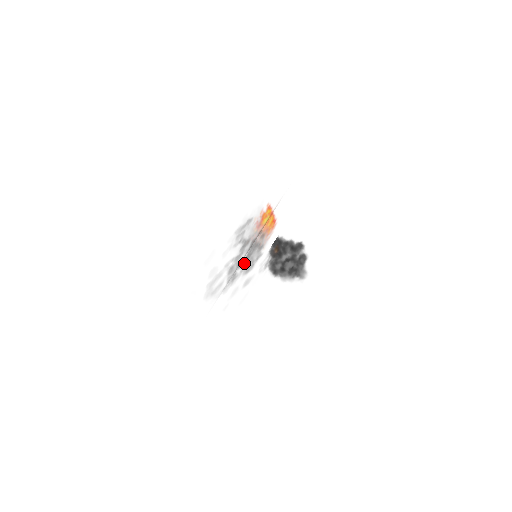
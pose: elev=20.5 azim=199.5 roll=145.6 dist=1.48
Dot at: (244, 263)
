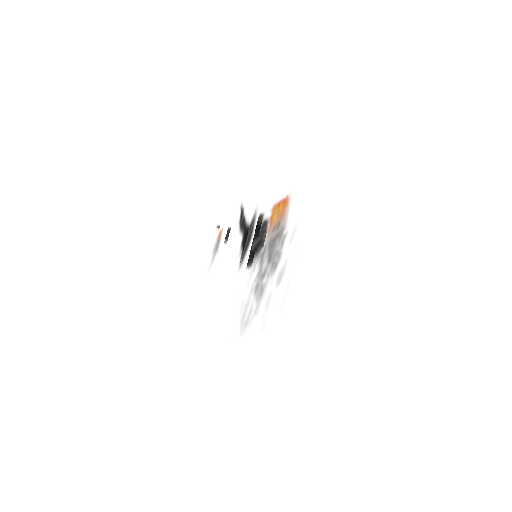
Dot at: occluded
